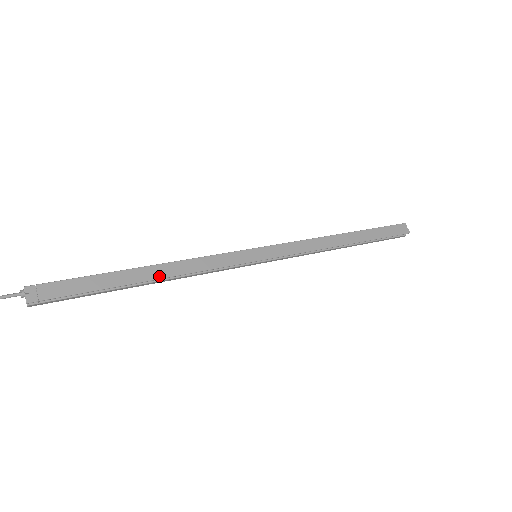
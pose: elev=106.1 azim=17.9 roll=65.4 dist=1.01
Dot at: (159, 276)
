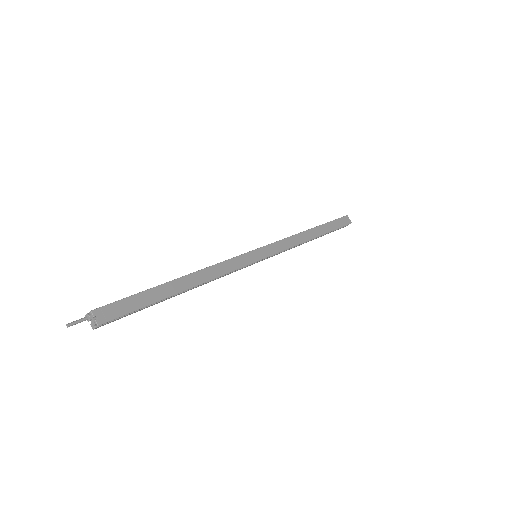
Dot at: (194, 284)
